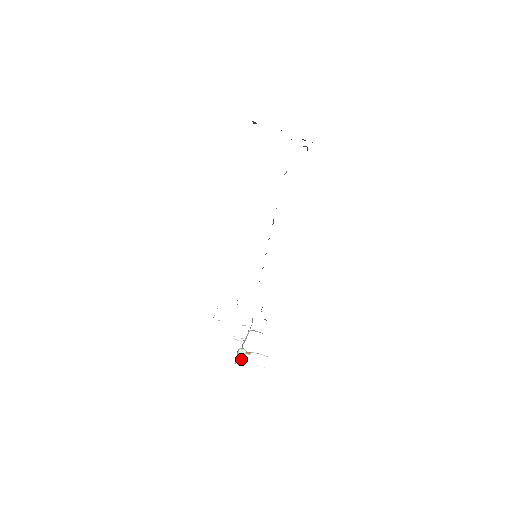
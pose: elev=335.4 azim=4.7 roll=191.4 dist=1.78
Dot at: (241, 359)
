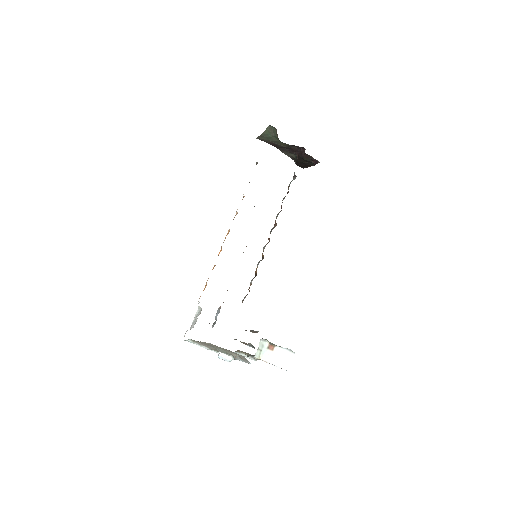
Dot at: (260, 357)
